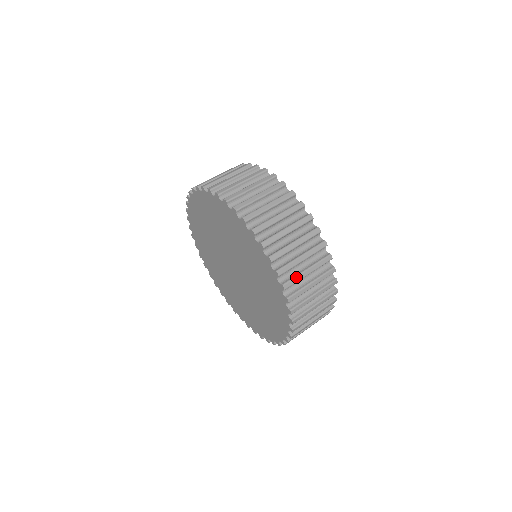
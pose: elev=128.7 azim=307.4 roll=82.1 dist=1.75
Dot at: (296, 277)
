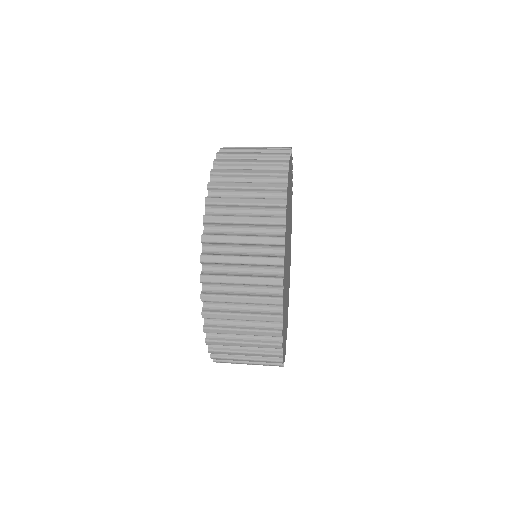
Dot at: (241, 147)
